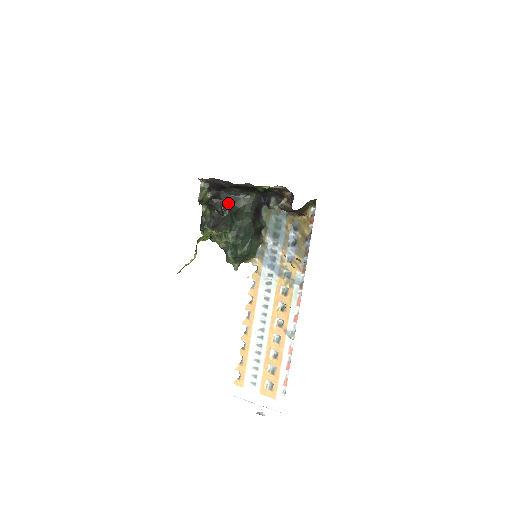
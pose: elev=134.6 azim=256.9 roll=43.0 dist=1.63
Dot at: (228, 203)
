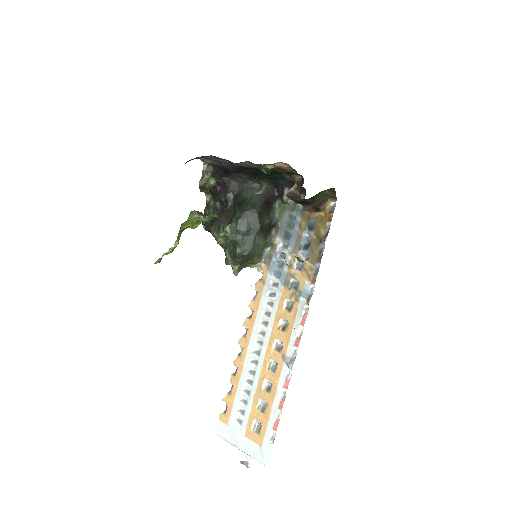
Dot at: (234, 192)
